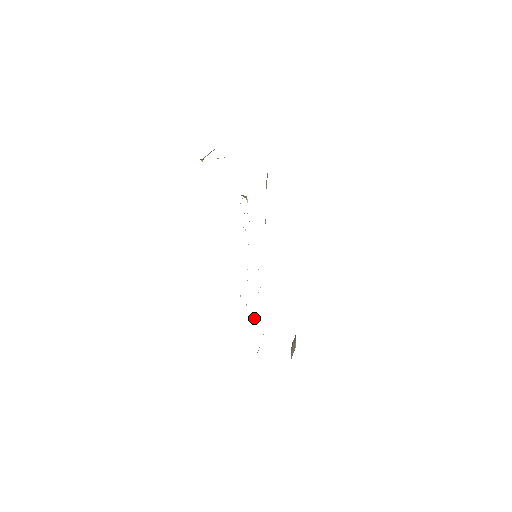
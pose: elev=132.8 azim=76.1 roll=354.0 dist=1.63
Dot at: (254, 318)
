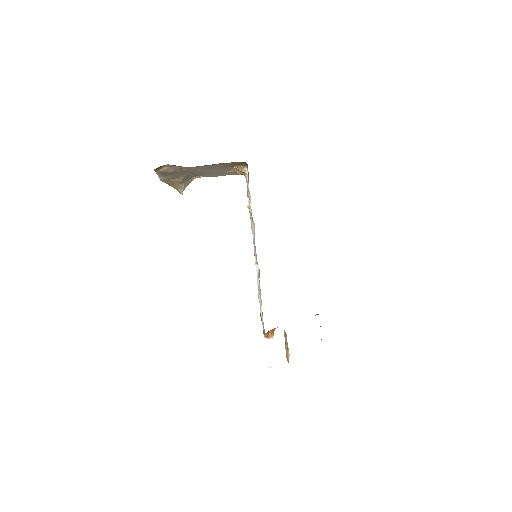
Dot at: (270, 332)
